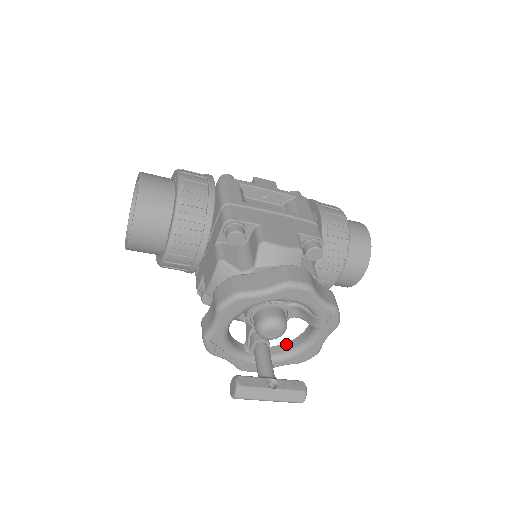
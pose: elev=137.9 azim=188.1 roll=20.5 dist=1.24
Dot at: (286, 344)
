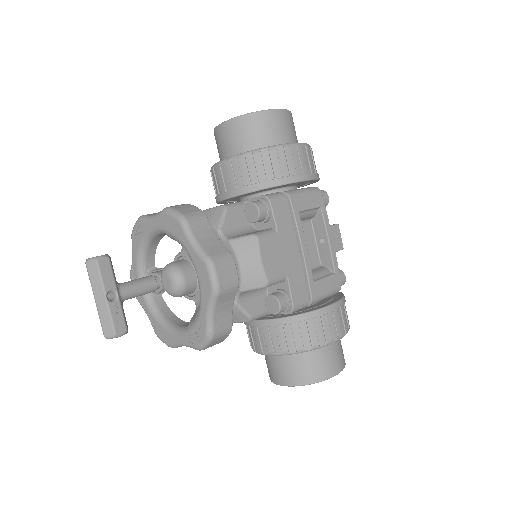
Dot at: (169, 310)
